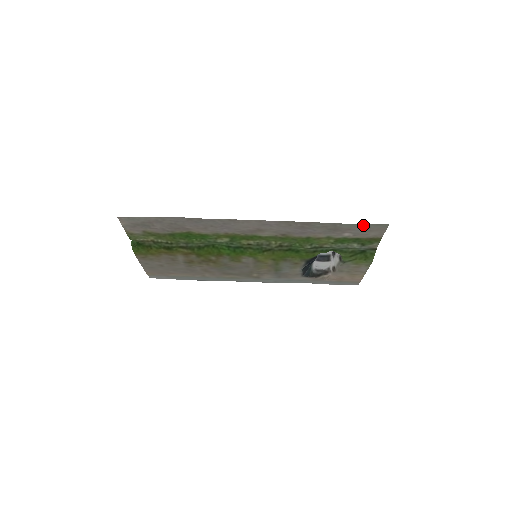
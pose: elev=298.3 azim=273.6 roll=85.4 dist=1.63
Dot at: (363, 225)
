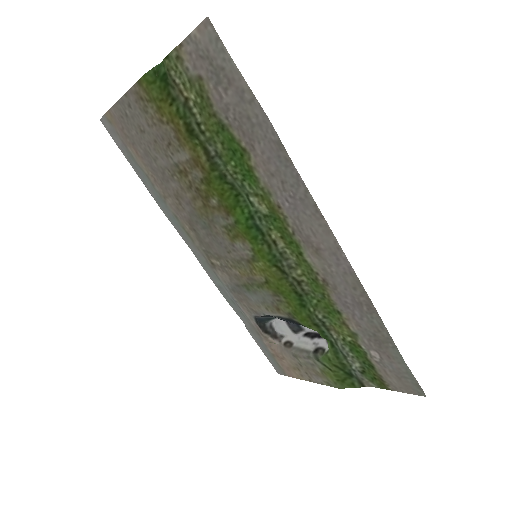
Dot at: (407, 370)
